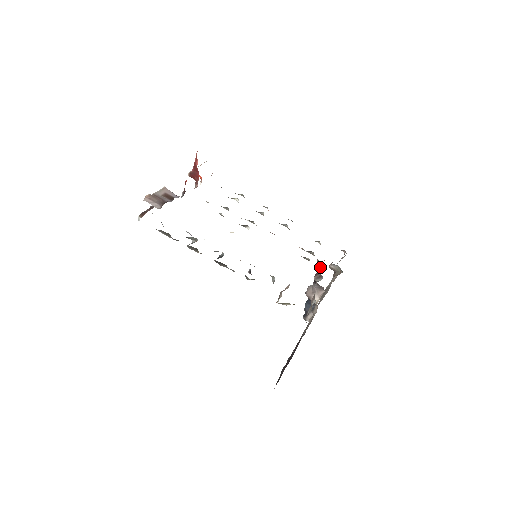
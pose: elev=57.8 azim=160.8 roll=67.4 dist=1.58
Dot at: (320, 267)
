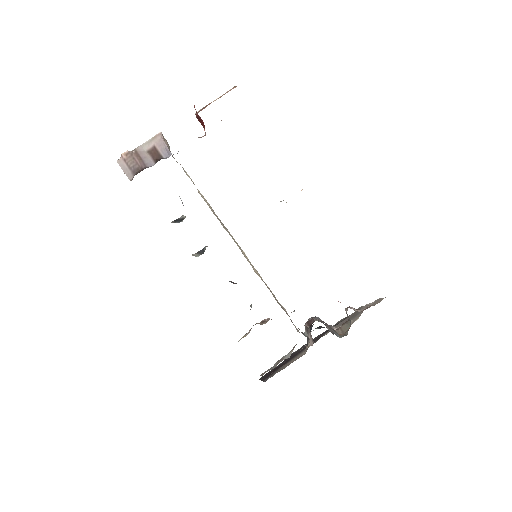
Dot at: occluded
